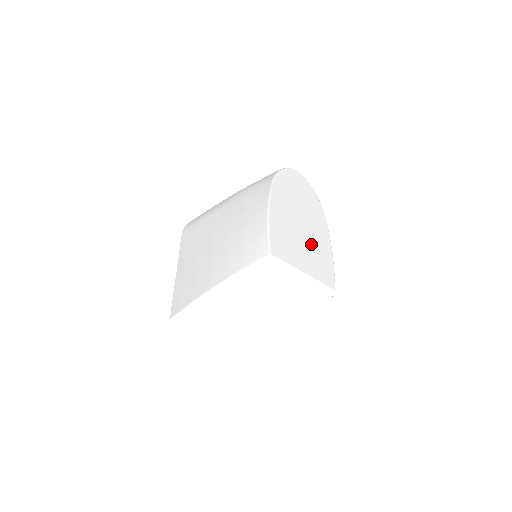
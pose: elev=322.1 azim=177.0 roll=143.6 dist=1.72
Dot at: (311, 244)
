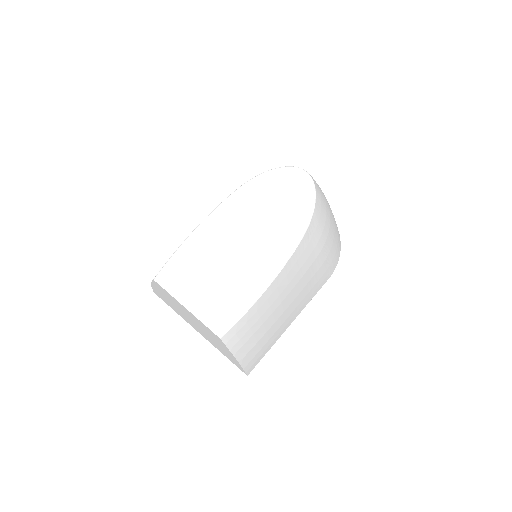
Dot at: (231, 276)
